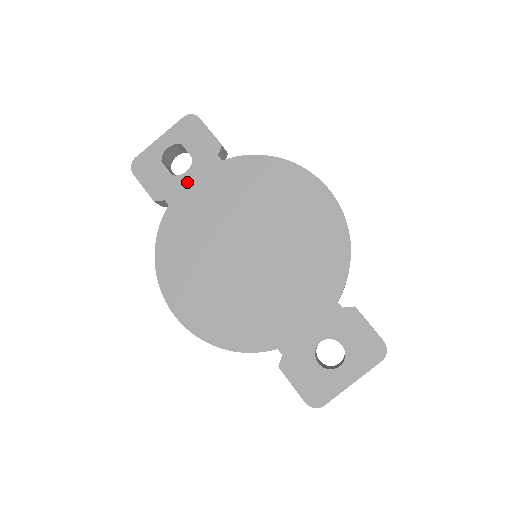
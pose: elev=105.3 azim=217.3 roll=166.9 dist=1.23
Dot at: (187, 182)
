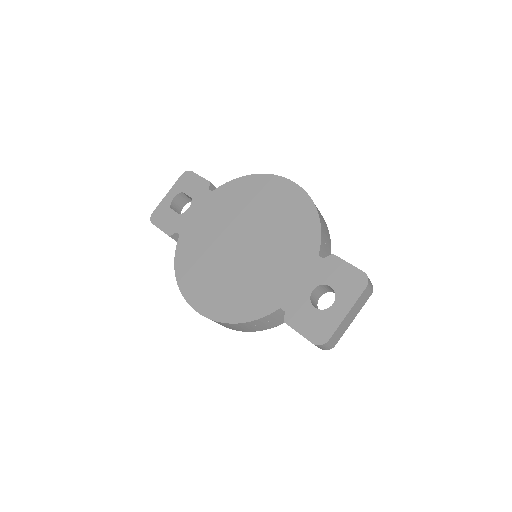
Dot at: (190, 215)
